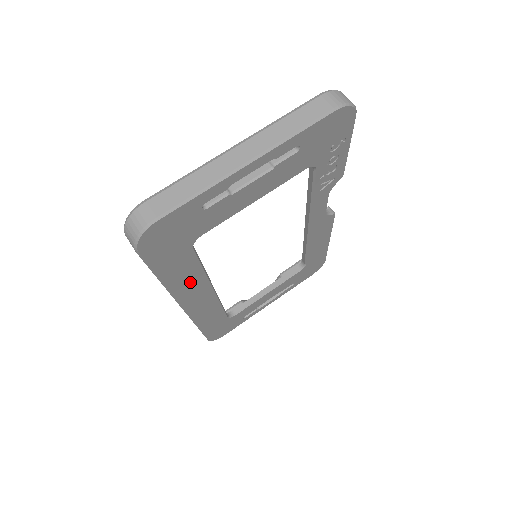
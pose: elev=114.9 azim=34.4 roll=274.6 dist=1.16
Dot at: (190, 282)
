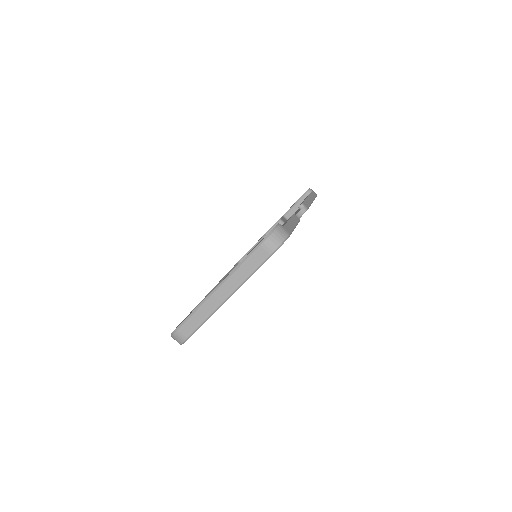
Dot at: occluded
